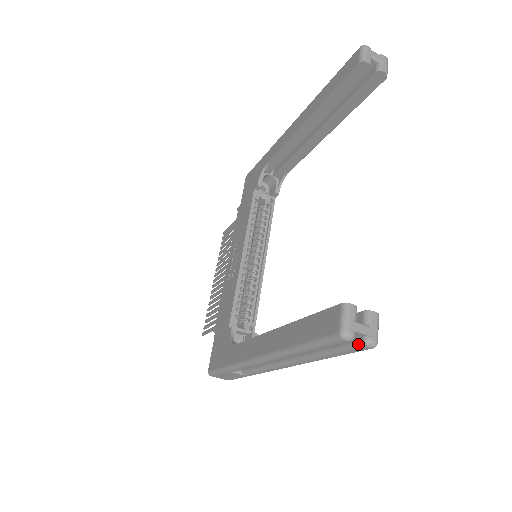
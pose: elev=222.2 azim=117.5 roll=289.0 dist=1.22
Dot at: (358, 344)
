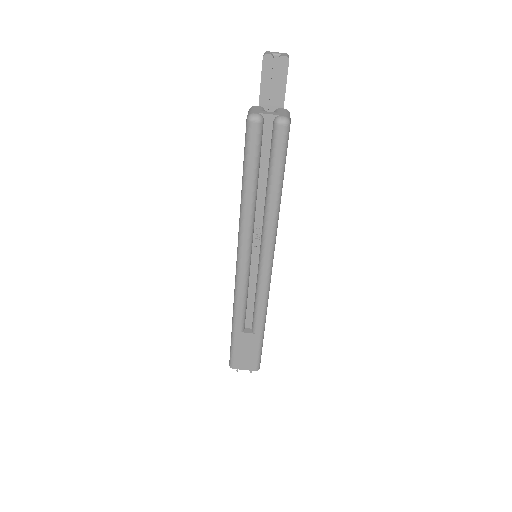
Dot at: (273, 130)
